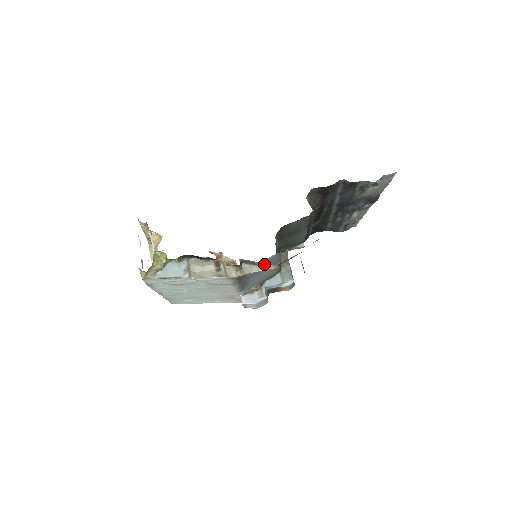
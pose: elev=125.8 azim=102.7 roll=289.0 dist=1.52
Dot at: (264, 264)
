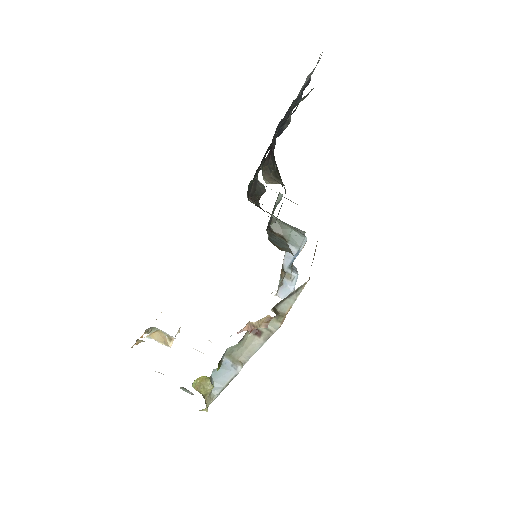
Dot at: (296, 290)
